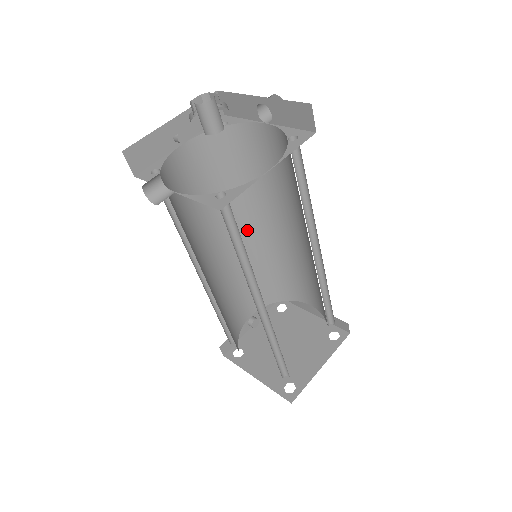
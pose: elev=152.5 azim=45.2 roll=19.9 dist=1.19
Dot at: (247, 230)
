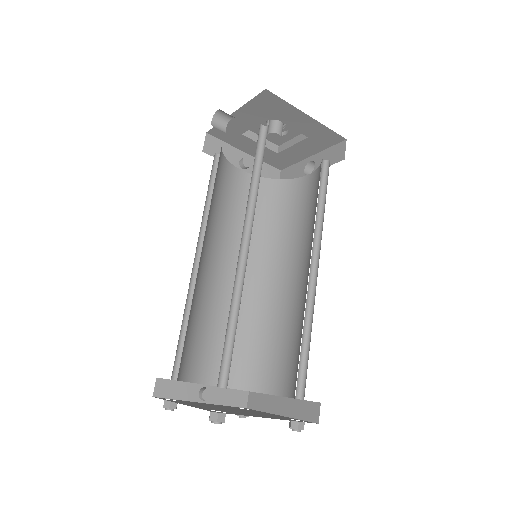
Dot at: (253, 276)
